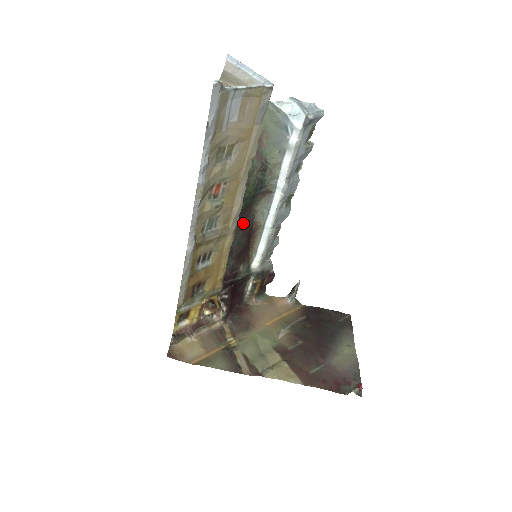
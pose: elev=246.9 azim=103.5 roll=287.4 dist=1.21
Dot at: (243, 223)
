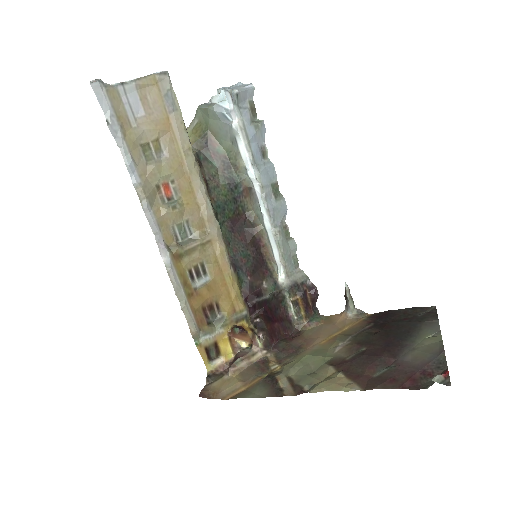
Dot at: (240, 233)
